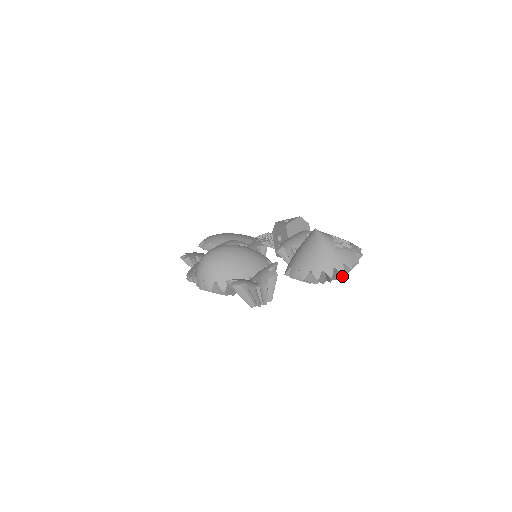
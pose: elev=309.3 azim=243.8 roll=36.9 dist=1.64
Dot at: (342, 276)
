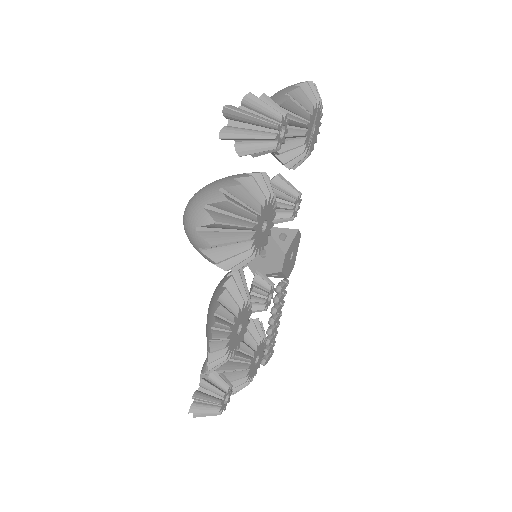
Dot at: (320, 102)
